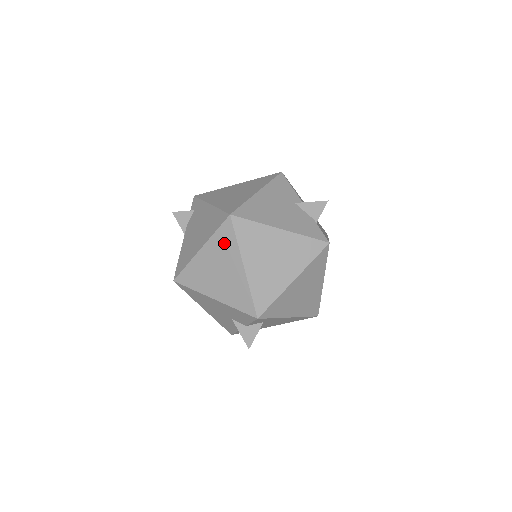
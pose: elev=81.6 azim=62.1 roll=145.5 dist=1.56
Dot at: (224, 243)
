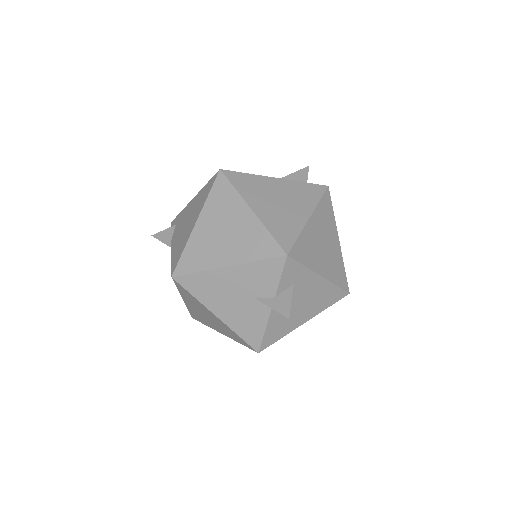
Dot at: (222, 199)
